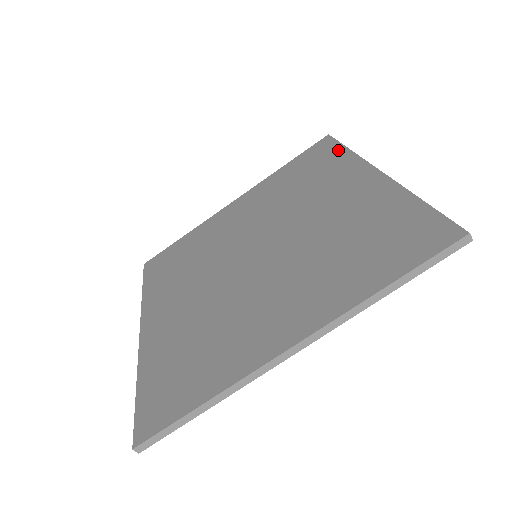
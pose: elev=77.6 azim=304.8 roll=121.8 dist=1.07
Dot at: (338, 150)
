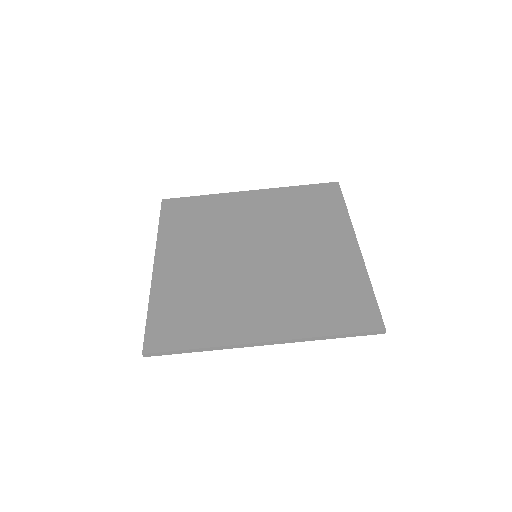
Dot at: (340, 204)
